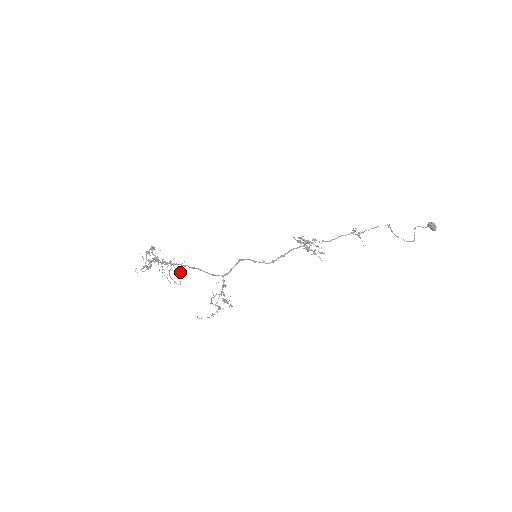
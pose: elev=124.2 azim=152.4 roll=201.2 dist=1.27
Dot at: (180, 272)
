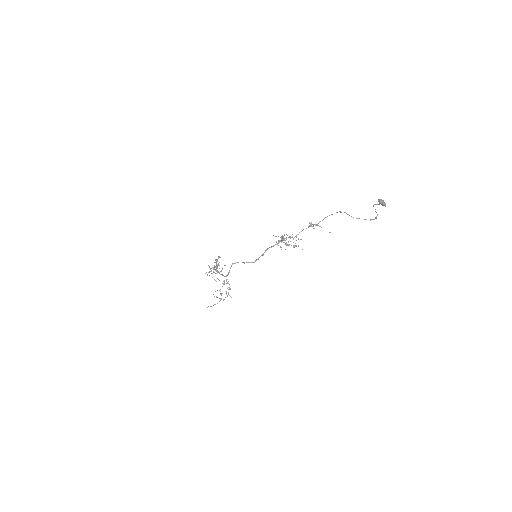
Dot at: (222, 274)
